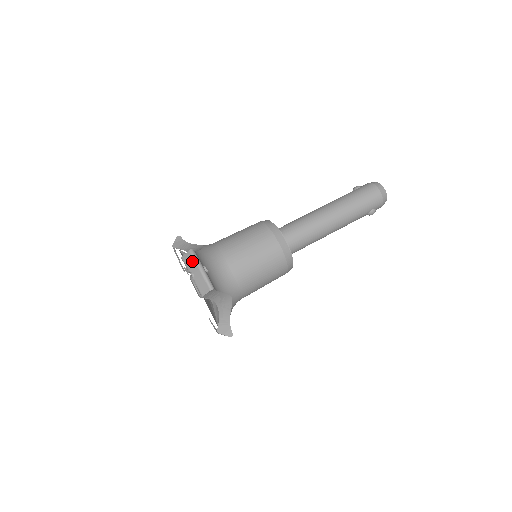
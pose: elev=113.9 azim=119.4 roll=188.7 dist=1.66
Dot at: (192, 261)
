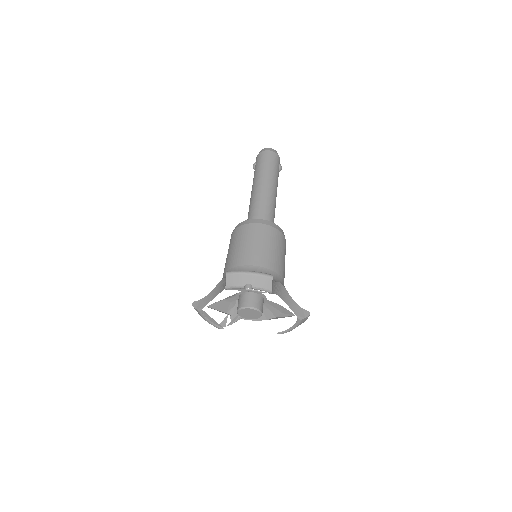
Dot at: (237, 277)
